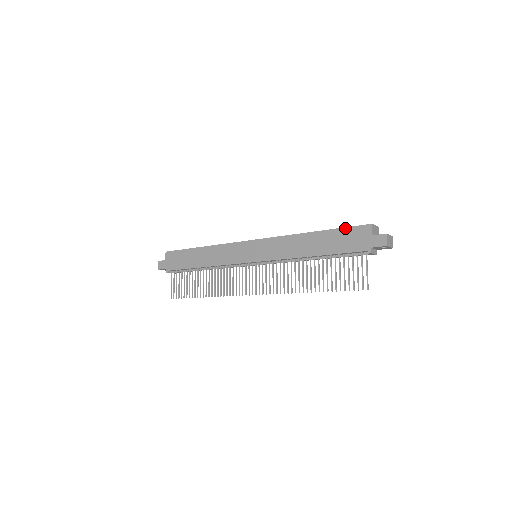
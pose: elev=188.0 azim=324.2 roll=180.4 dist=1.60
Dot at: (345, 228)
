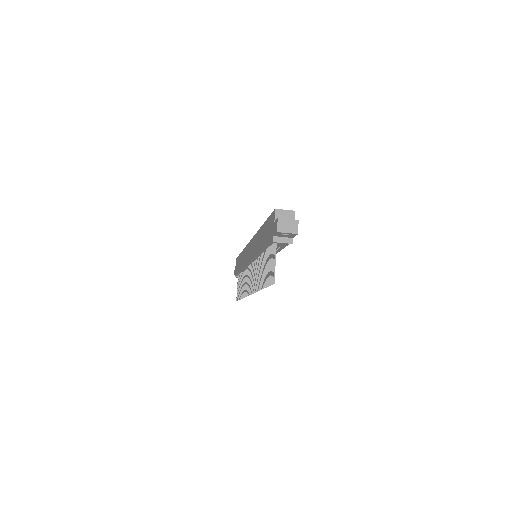
Dot at: (269, 217)
